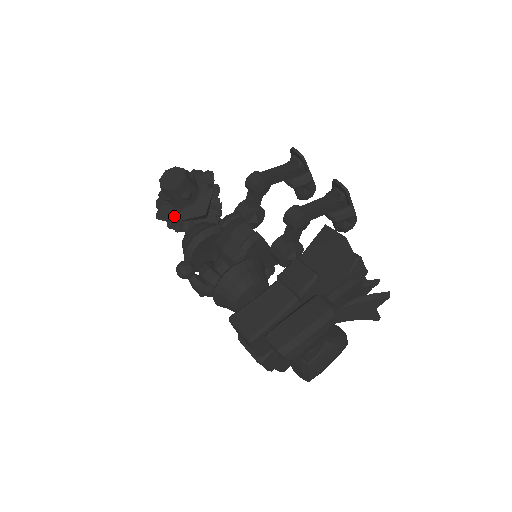
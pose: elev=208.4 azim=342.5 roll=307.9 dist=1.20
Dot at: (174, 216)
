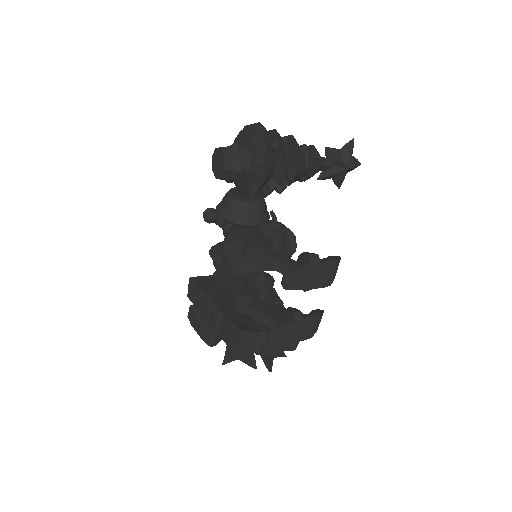
Dot at: occluded
